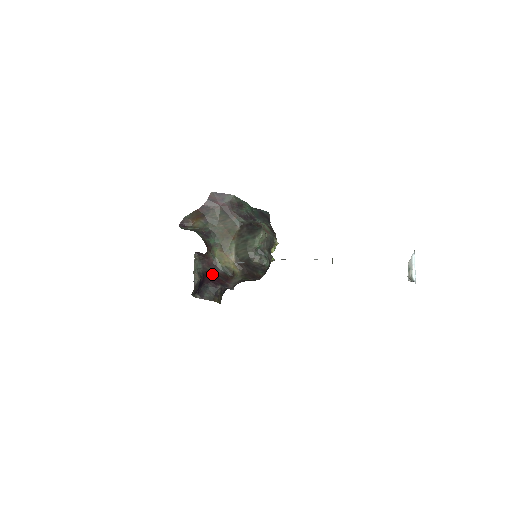
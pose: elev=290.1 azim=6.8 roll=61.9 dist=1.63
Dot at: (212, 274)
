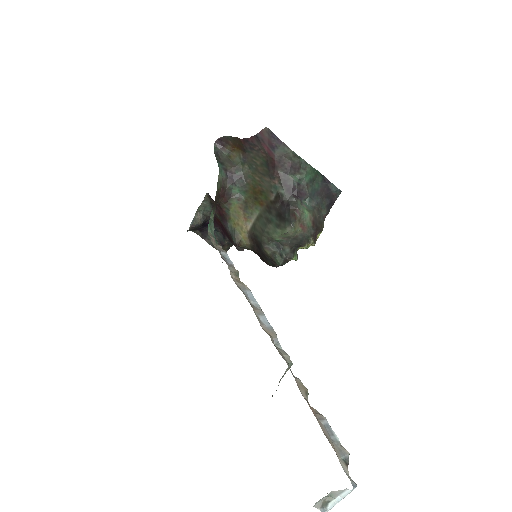
Dot at: (222, 224)
